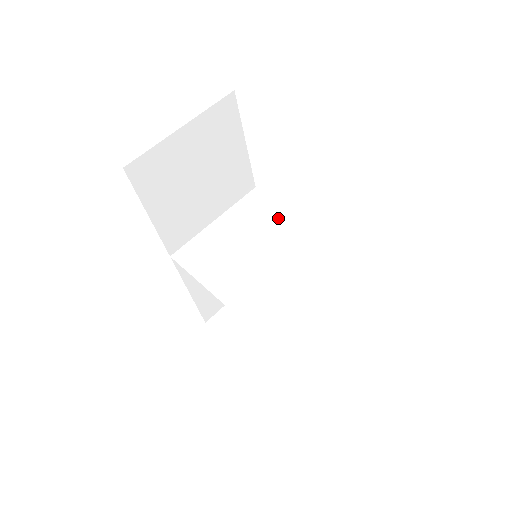
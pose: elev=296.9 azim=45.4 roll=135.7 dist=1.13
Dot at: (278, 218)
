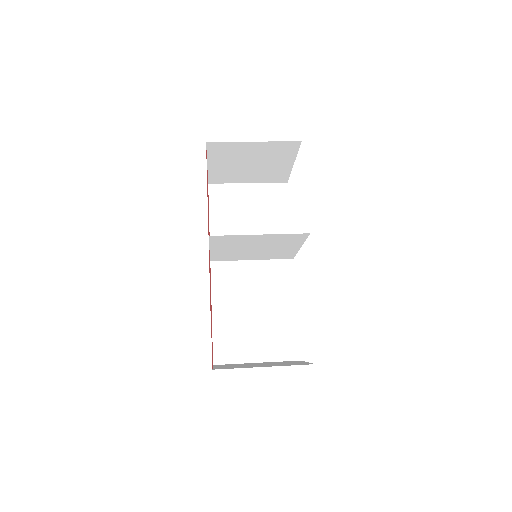
Dot at: (287, 250)
